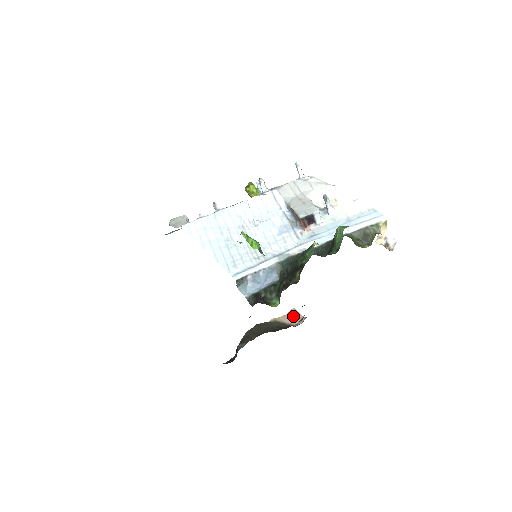
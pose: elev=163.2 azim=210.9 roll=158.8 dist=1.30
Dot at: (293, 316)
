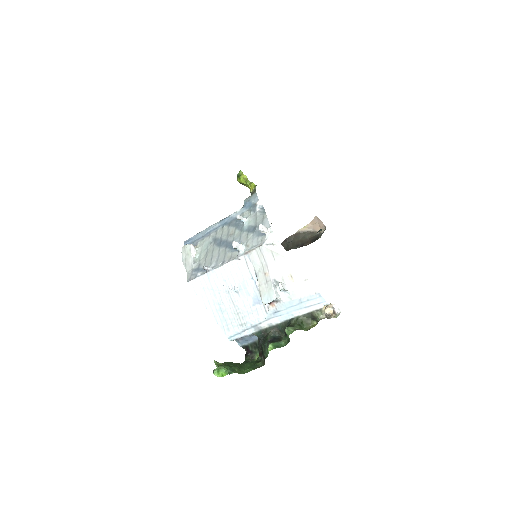
Dot at: (316, 223)
